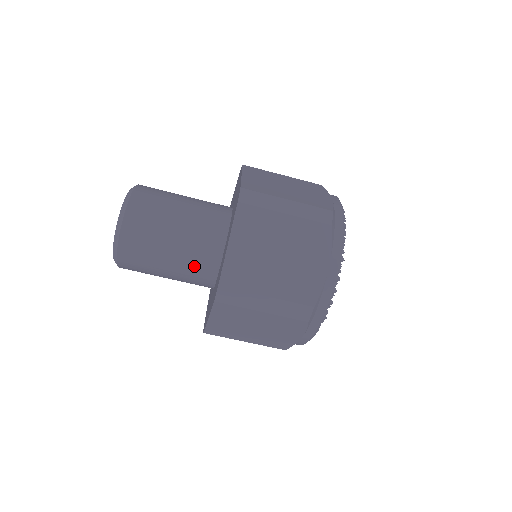
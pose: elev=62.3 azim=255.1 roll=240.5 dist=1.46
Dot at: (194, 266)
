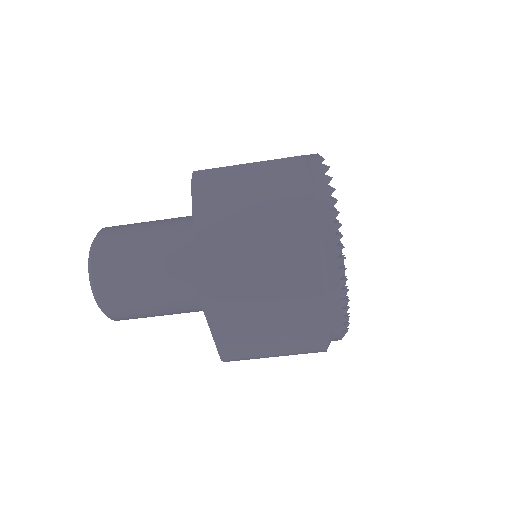
Dot at: (194, 311)
